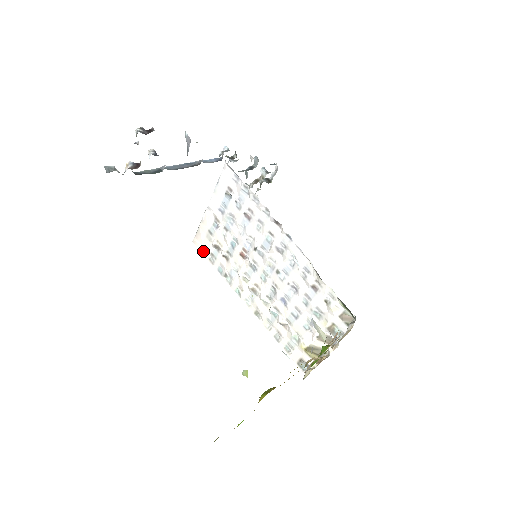
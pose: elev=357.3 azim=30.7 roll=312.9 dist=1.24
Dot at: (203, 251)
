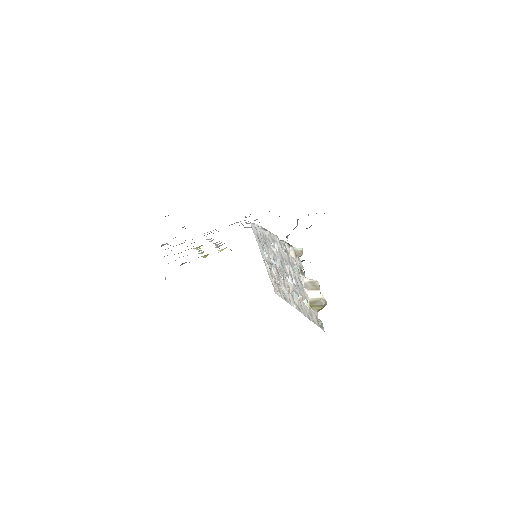
Dot at: (278, 294)
